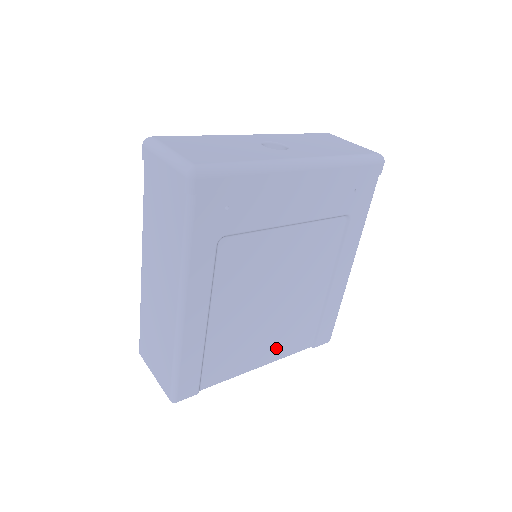
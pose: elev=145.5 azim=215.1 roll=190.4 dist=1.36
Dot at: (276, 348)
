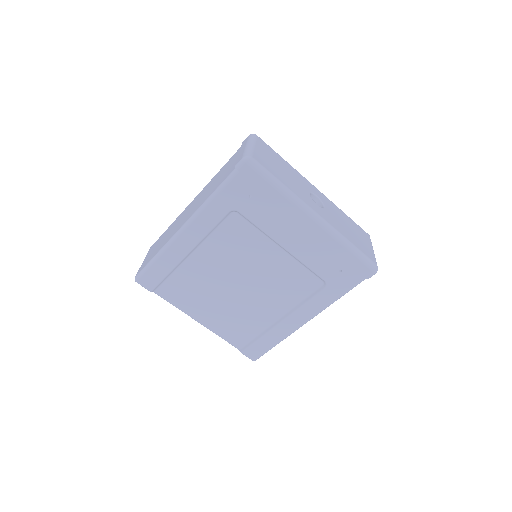
Dot at: (217, 321)
